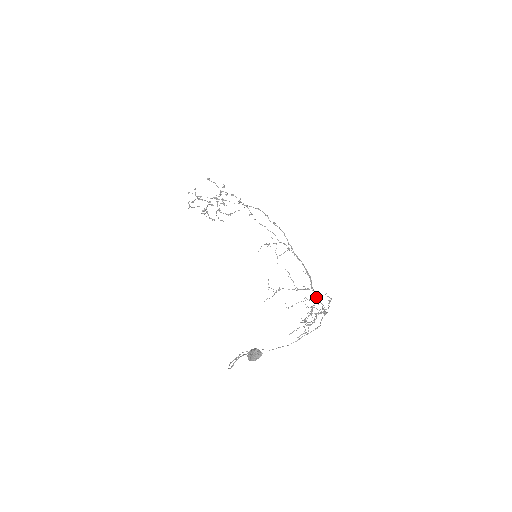
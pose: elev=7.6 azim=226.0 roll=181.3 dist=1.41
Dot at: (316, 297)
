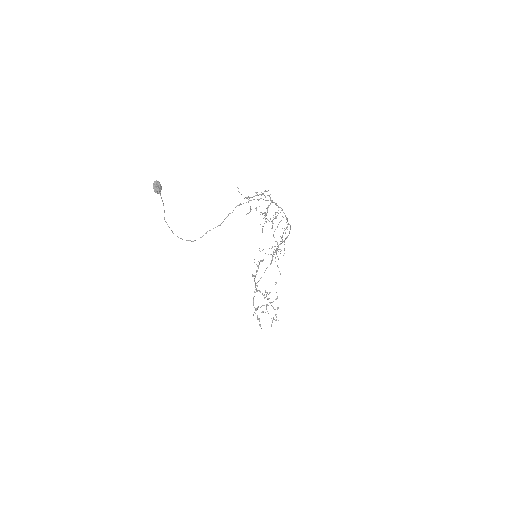
Dot at: (286, 218)
